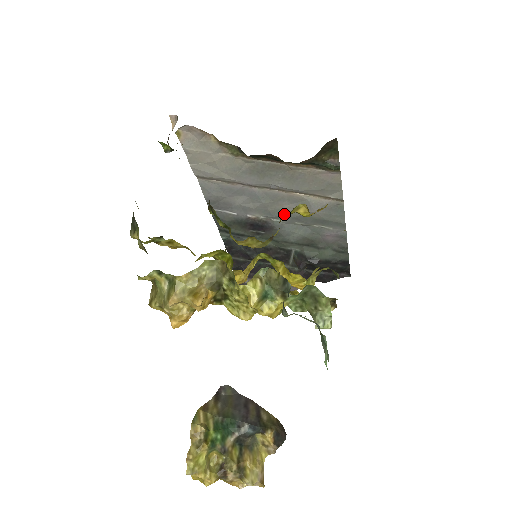
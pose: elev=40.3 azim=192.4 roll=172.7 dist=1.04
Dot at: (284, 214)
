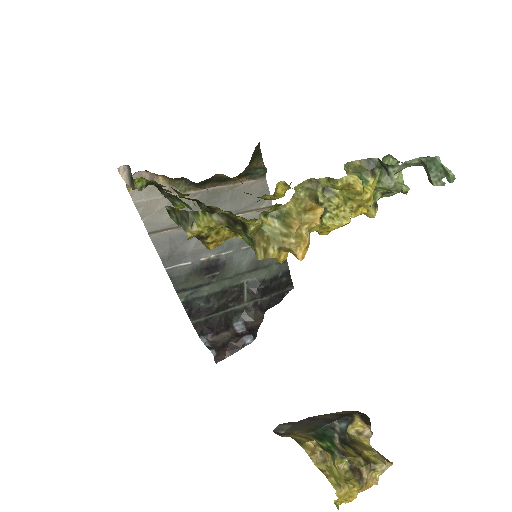
Dot at: (231, 243)
